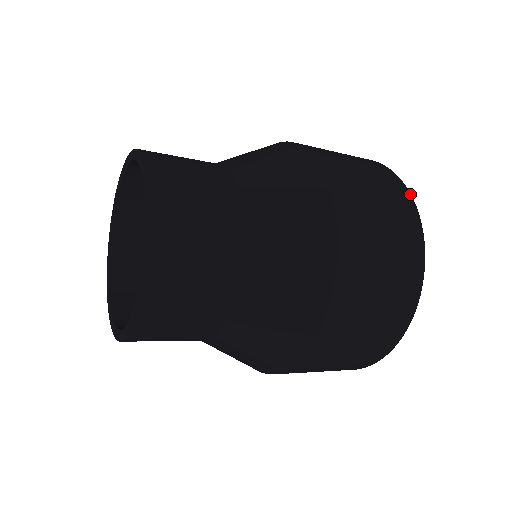
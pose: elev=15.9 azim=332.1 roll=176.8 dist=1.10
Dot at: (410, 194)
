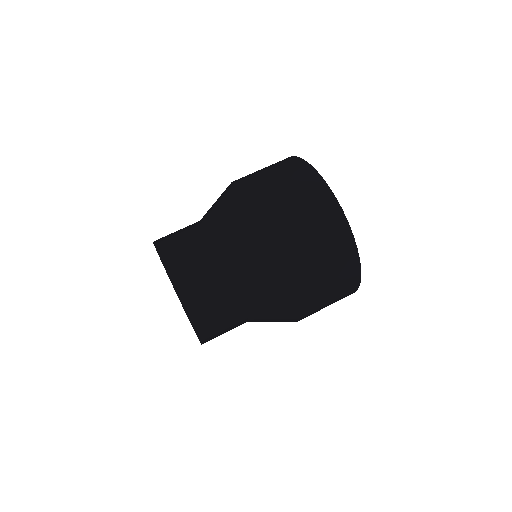
Dot at: (293, 156)
